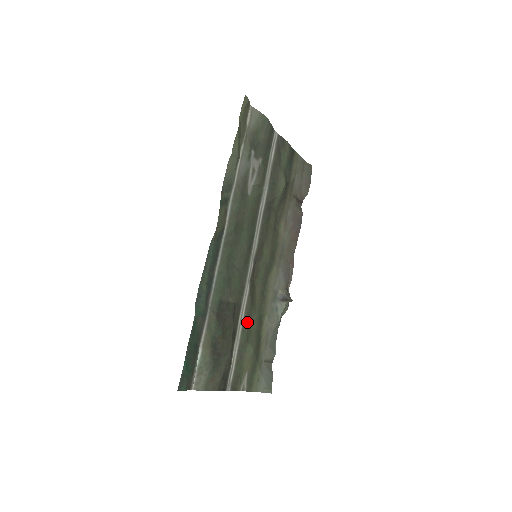
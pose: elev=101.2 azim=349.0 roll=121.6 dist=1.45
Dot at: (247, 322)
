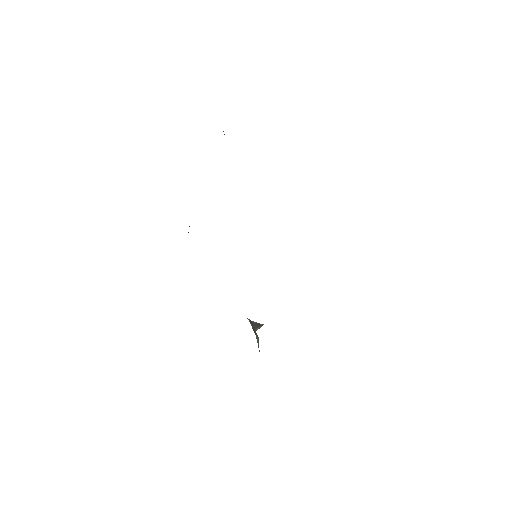
Dot at: occluded
